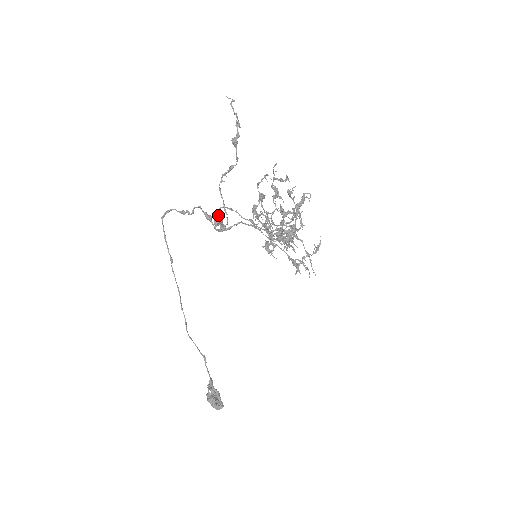
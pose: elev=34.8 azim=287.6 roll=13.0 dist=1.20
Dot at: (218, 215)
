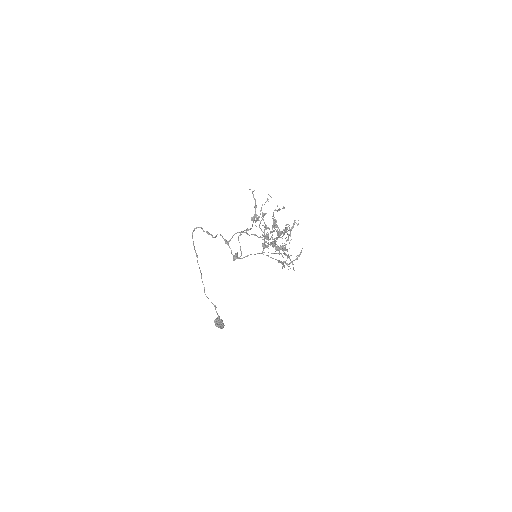
Dot at: (236, 255)
